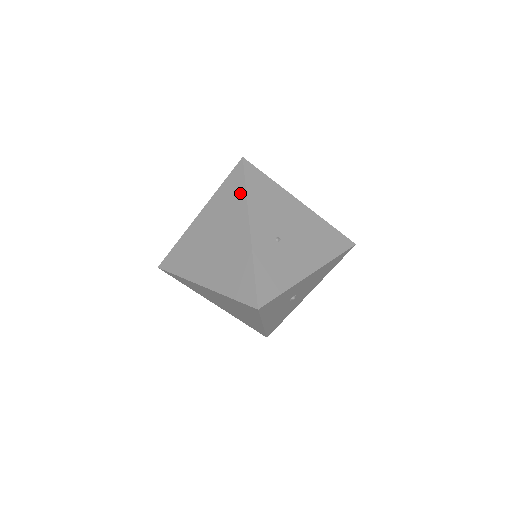
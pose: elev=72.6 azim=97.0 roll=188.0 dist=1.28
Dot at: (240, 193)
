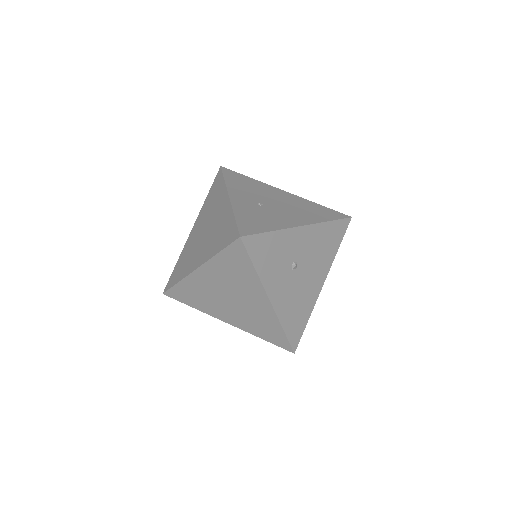
Dot at: (220, 185)
